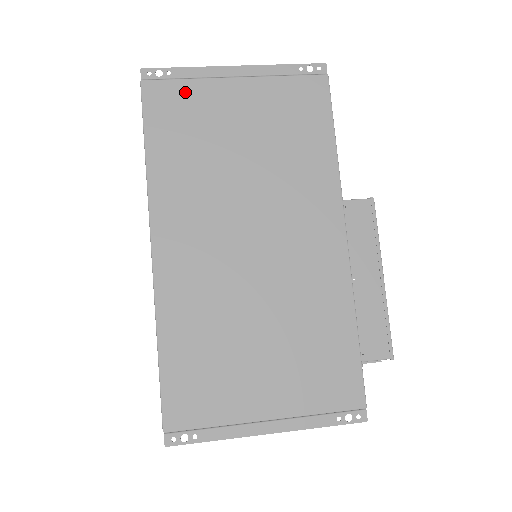
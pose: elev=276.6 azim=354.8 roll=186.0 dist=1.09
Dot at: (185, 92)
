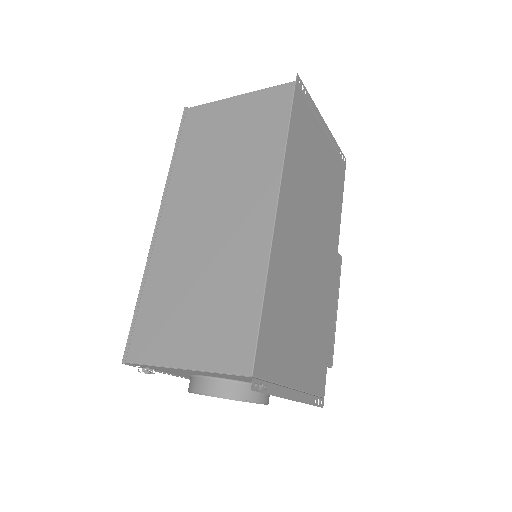
Dot at: (308, 114)
